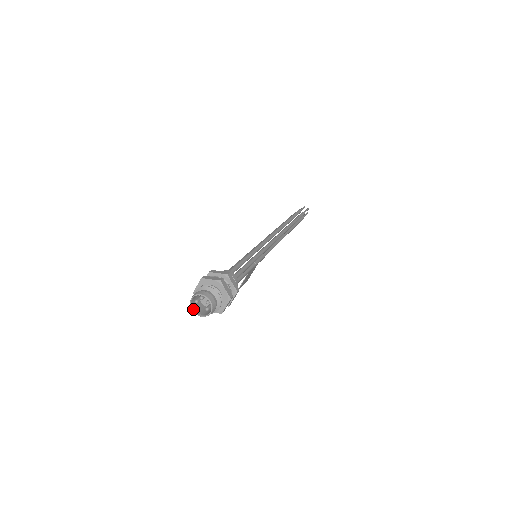
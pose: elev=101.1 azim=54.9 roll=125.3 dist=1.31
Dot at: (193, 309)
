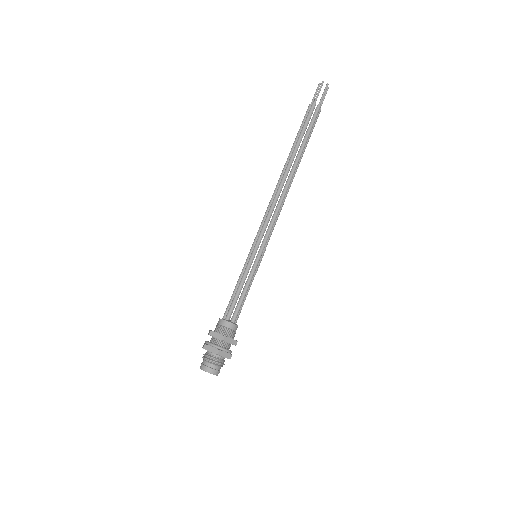
Dot at: occluded
